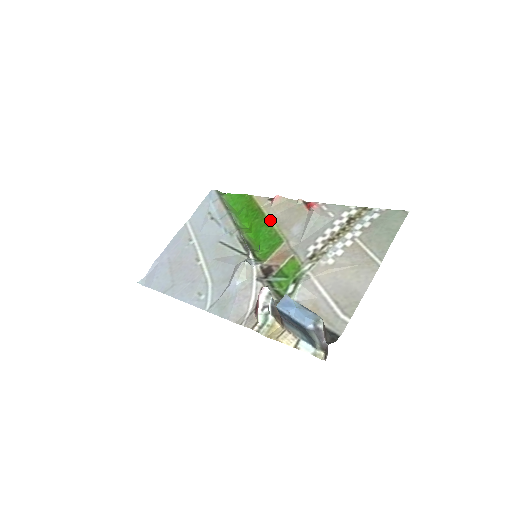
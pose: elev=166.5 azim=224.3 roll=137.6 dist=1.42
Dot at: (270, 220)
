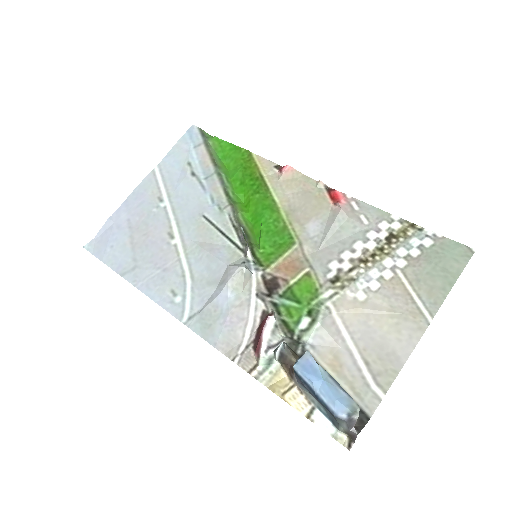
Dot at: (277, 202)
